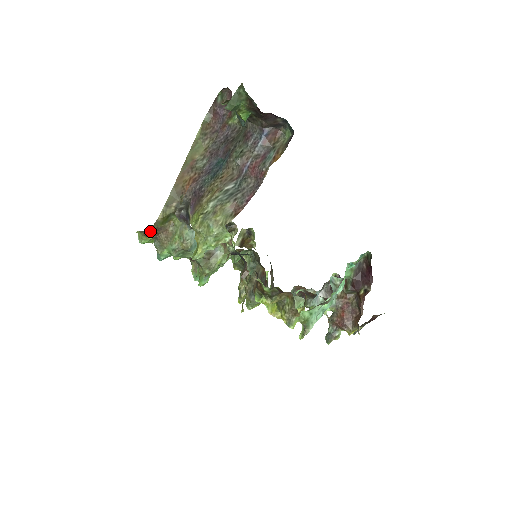
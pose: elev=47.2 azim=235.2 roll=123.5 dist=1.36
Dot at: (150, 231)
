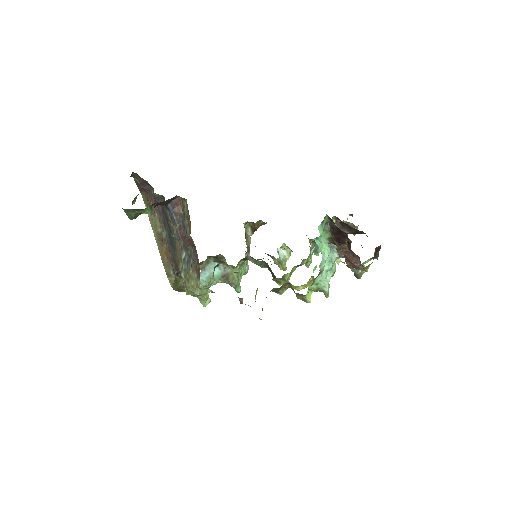
Dot at: occluded
